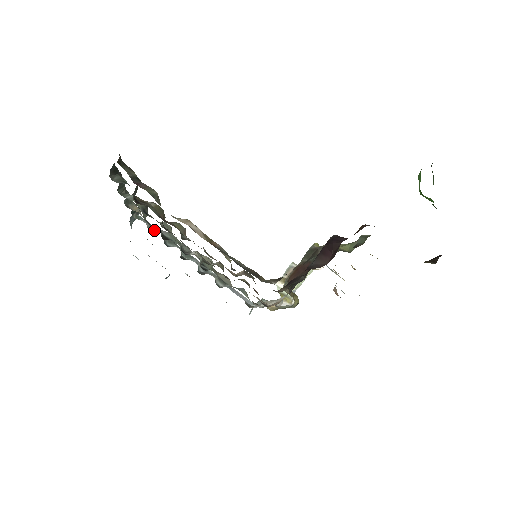
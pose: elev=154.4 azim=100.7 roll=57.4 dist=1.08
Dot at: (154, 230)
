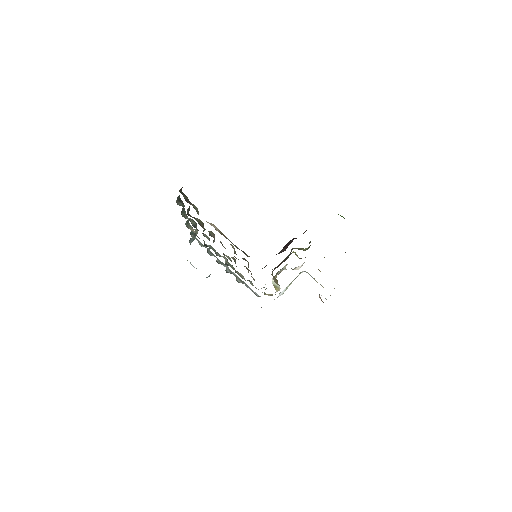
Dot at: (203, 246)
